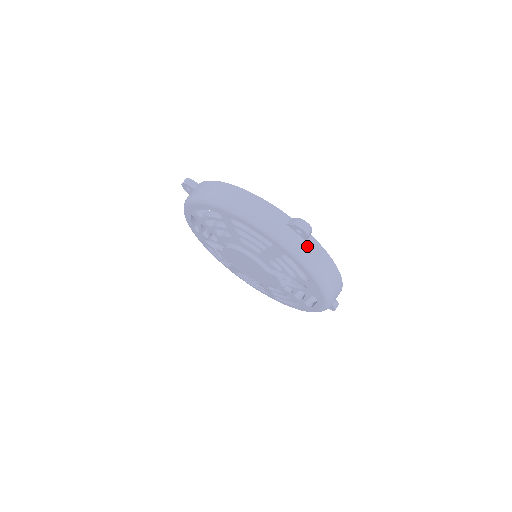
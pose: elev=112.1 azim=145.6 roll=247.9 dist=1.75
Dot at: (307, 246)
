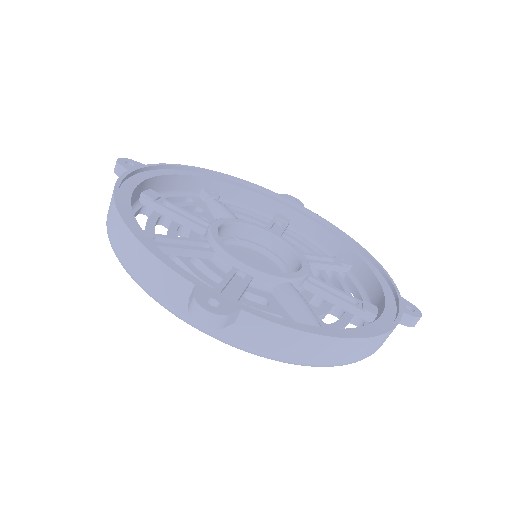
Dot at: (240, 330)
